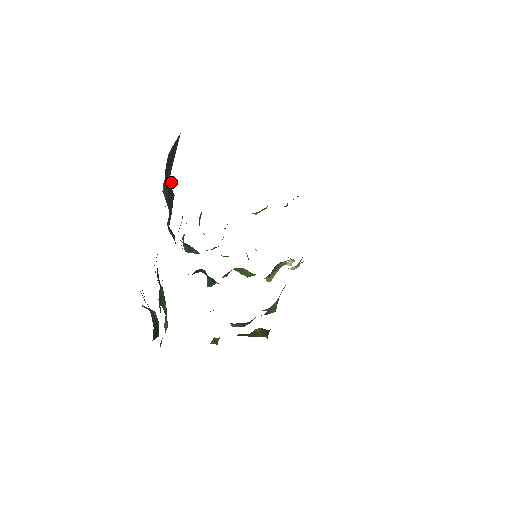
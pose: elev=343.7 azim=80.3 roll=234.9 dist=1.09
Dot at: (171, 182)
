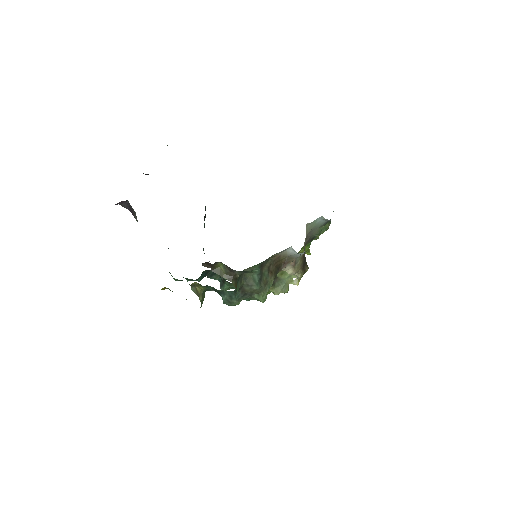
Dot at: (205, 208)
